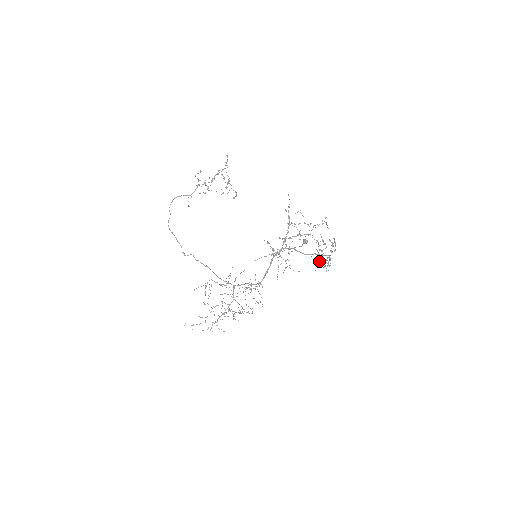
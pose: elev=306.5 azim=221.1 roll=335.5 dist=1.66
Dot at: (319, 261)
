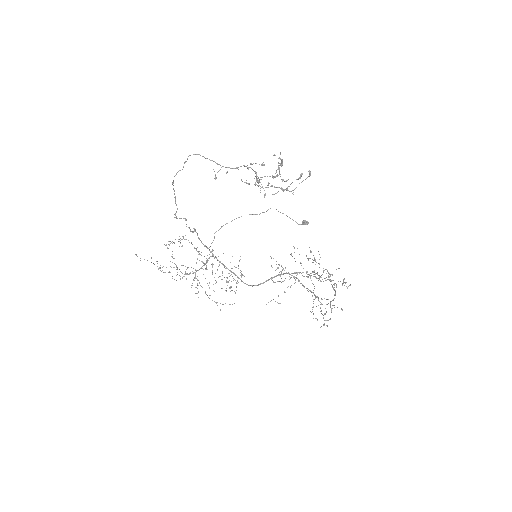
Dot at: (307, 271)
